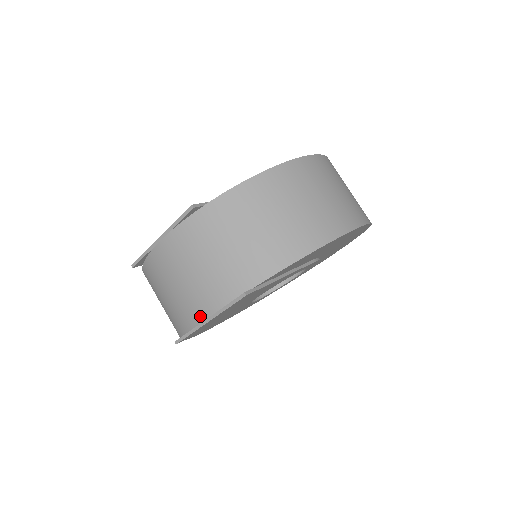
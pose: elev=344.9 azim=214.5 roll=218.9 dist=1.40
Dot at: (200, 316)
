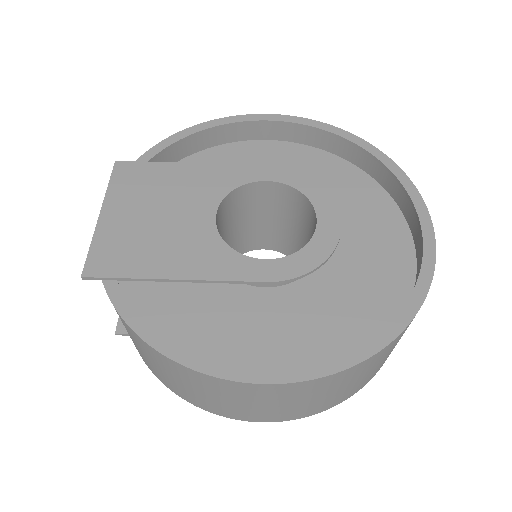
Dot at: occluded
